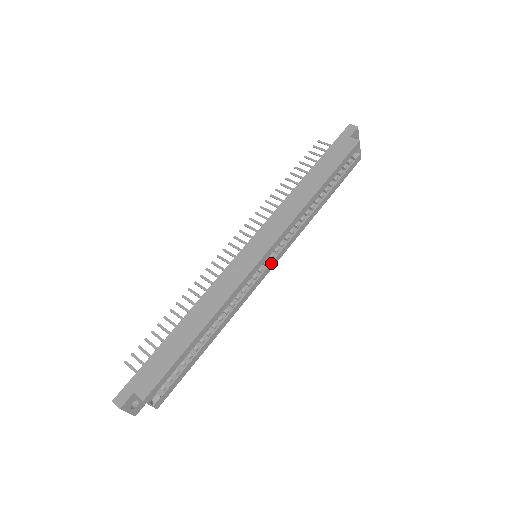
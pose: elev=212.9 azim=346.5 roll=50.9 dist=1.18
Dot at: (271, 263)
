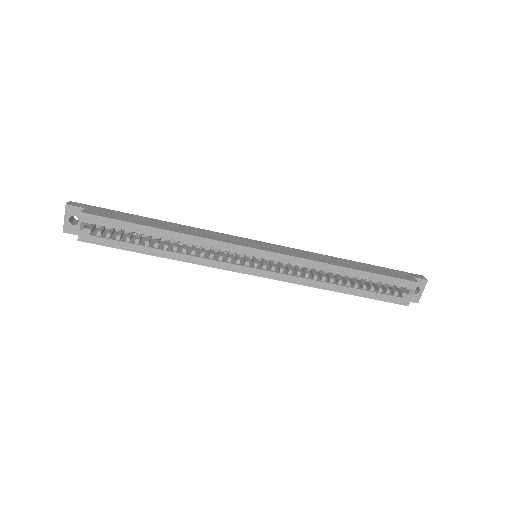
Dot at: (259, 269)
